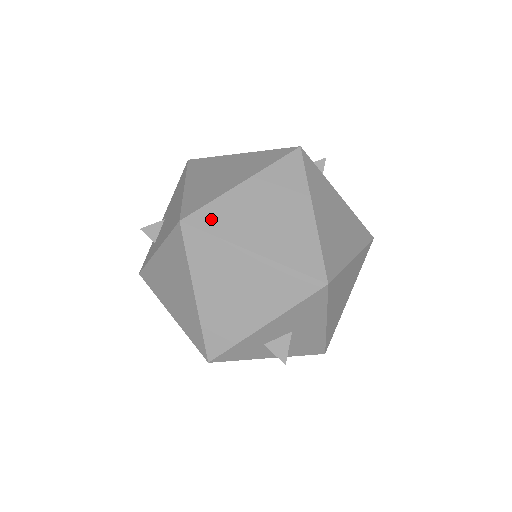
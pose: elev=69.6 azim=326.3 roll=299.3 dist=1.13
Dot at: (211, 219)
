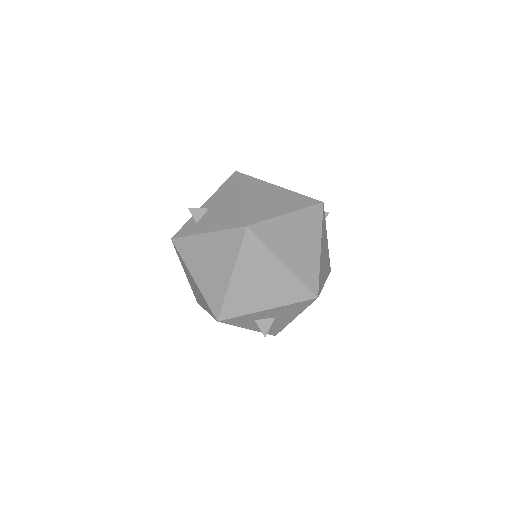
Dot at: (265, 232)
